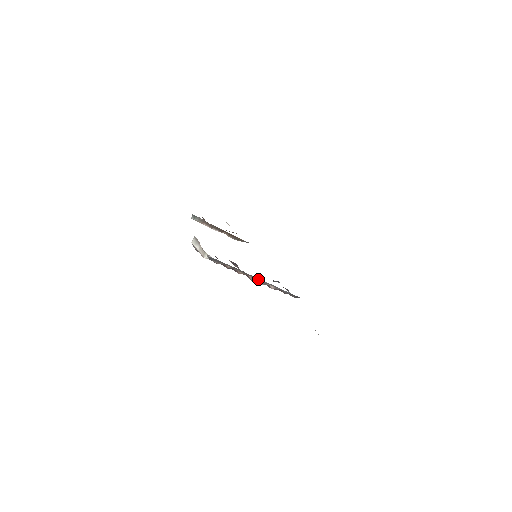
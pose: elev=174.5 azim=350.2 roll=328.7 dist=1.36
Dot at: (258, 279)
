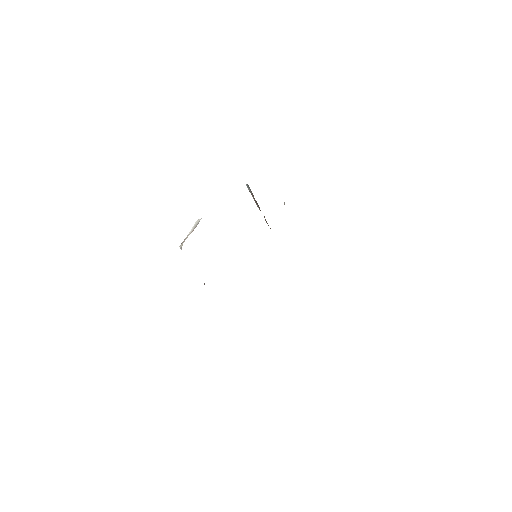
Dot at: occluded
